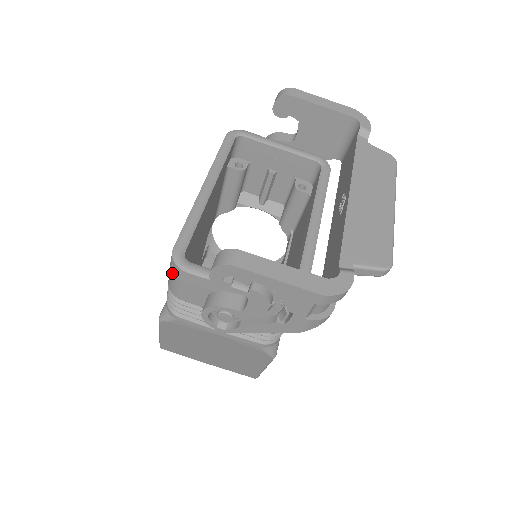
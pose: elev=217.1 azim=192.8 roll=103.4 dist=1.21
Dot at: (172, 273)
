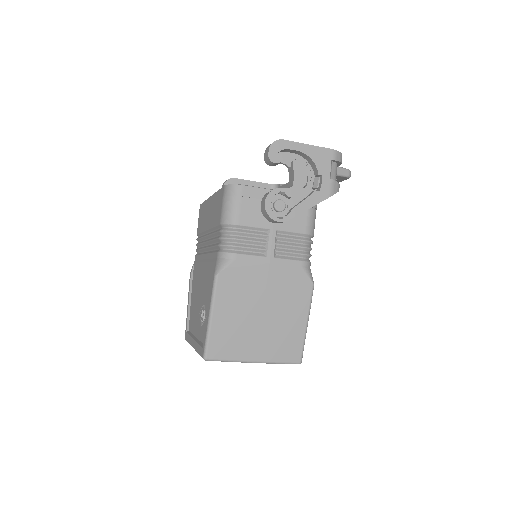
Dot at: (229, 199)
